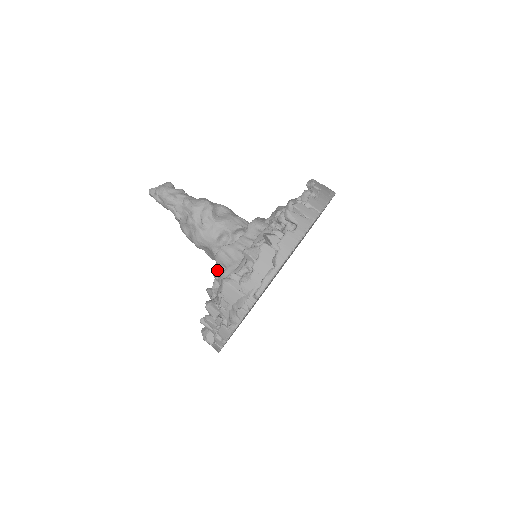
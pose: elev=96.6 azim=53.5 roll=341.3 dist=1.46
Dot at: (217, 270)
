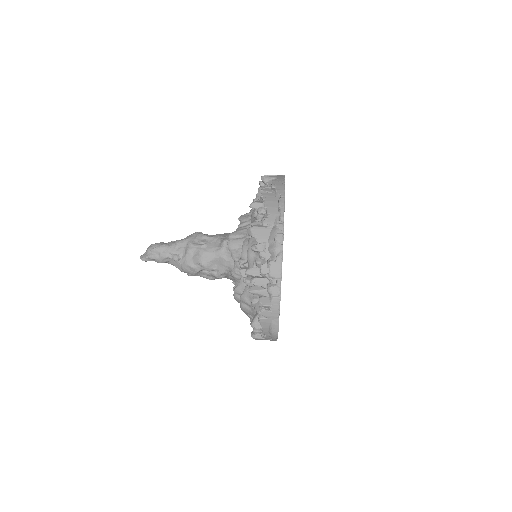
Dot at: (235, 259)
